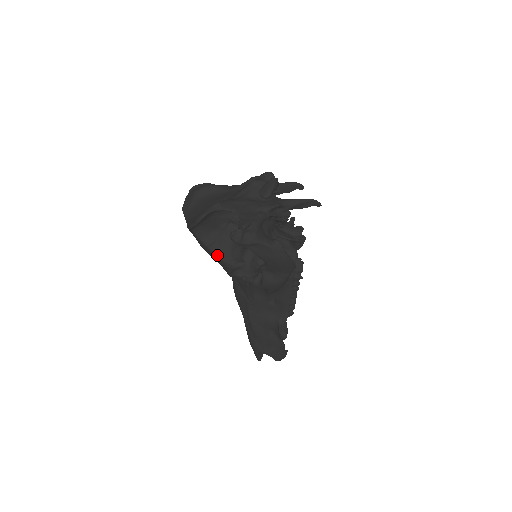
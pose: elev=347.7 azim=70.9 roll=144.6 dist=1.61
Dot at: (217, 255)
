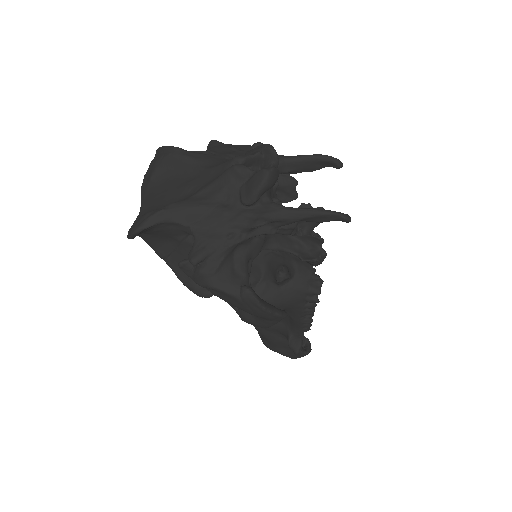
Dot at: (175, 273)
